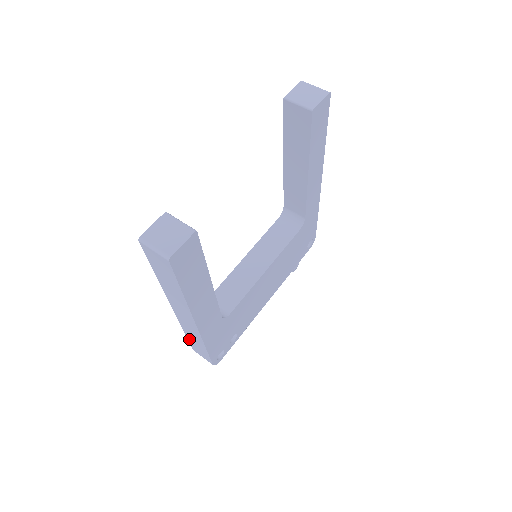
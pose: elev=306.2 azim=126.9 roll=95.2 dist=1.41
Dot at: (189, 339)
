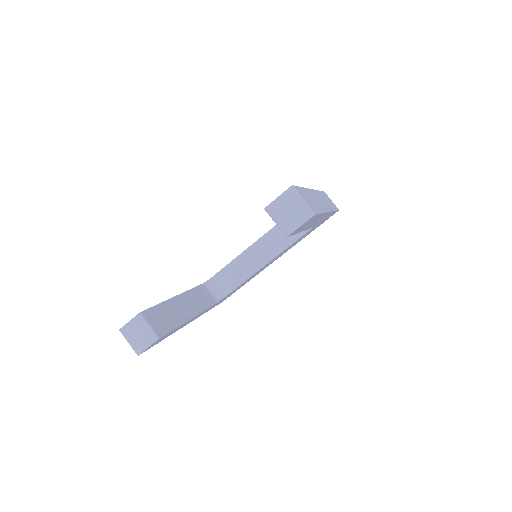
Dot at: occluded
